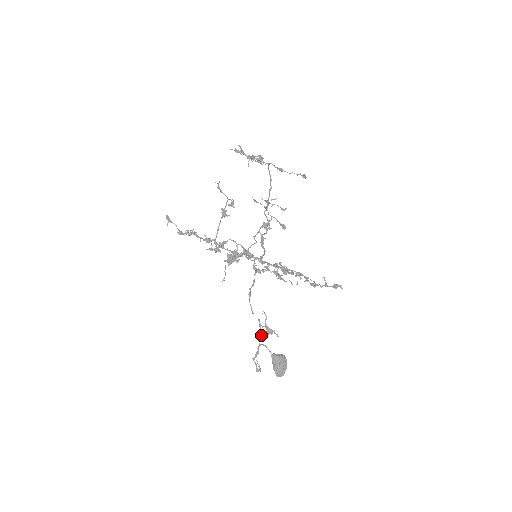
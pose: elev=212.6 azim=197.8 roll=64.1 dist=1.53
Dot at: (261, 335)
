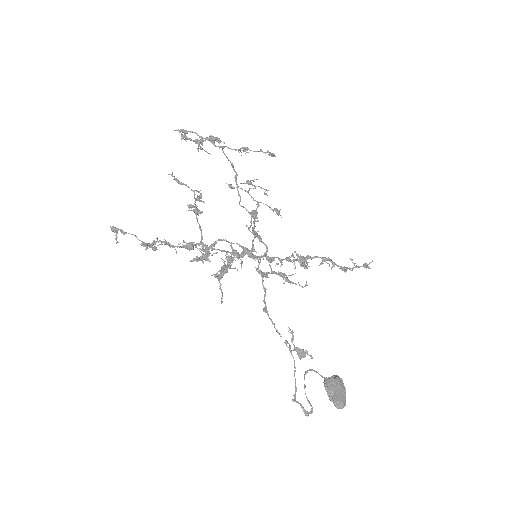
Dot at: (294, 362)
